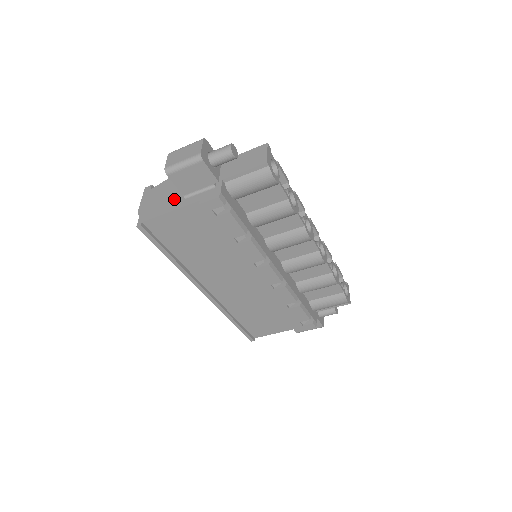
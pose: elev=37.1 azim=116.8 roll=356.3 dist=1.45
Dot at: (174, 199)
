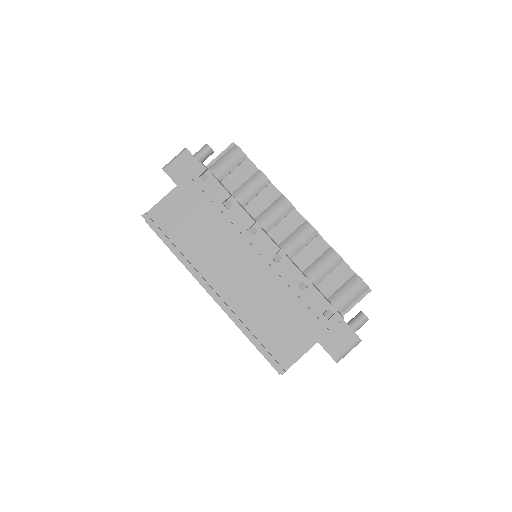
Dot at: occluded
